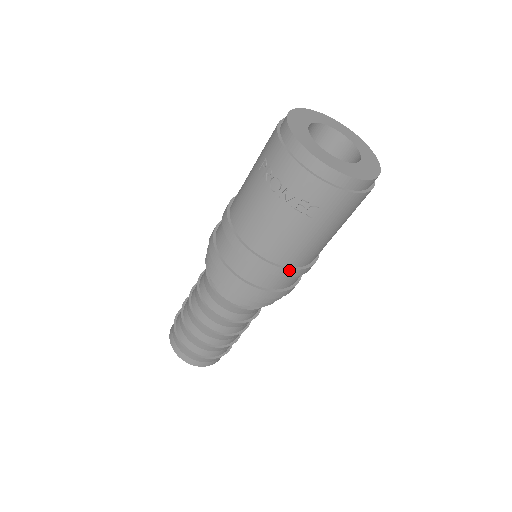
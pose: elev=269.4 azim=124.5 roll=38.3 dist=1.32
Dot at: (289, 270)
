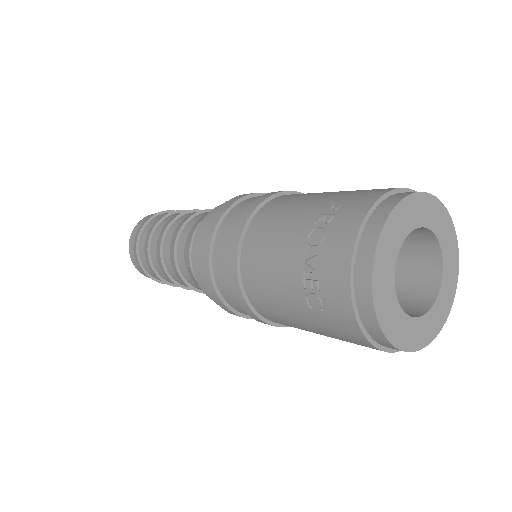
Dot at: (249, 308)
